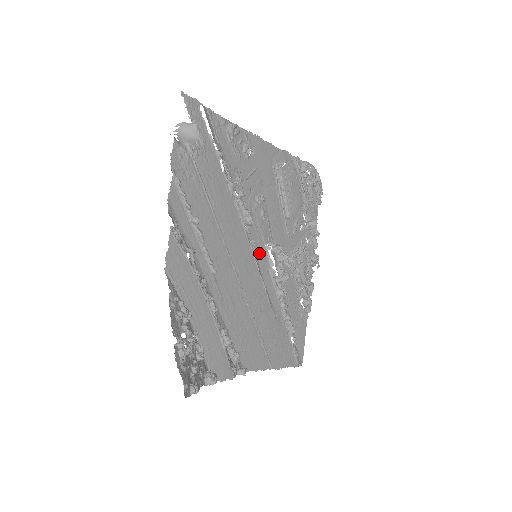
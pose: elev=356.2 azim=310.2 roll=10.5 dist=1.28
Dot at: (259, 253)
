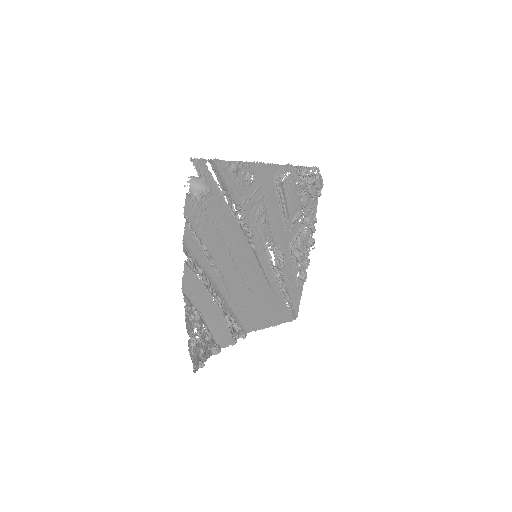
Dot at: (260, 251)
